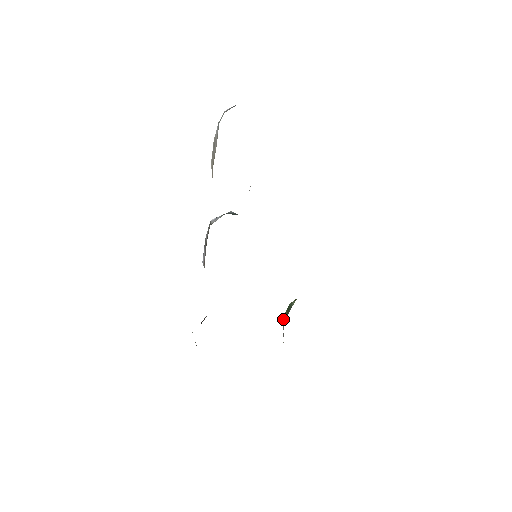
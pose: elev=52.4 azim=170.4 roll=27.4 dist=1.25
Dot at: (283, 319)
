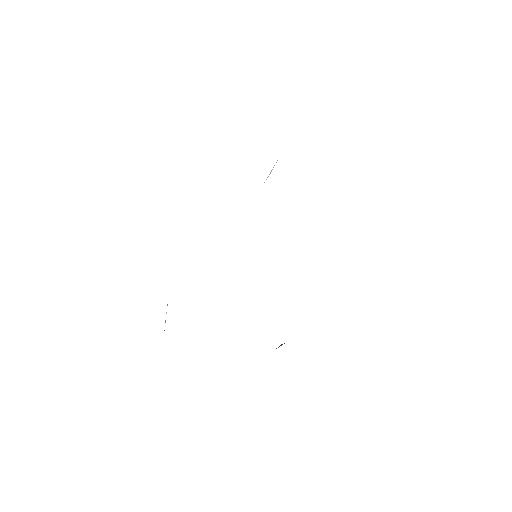
Dot at: occluded
